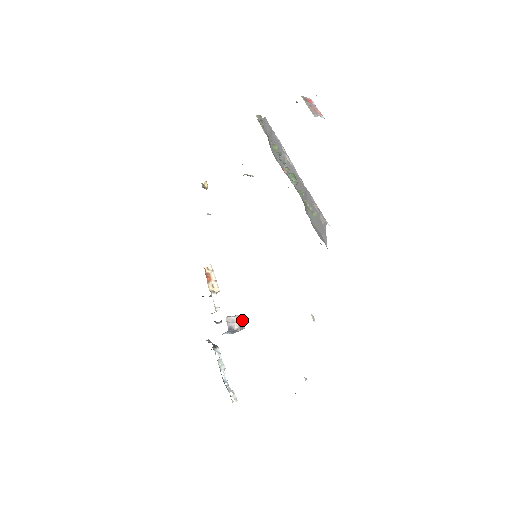
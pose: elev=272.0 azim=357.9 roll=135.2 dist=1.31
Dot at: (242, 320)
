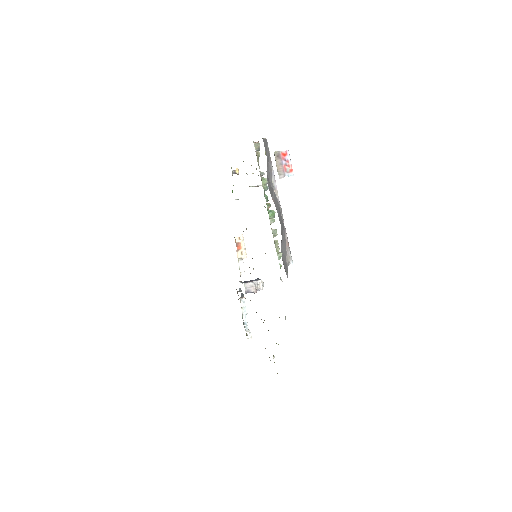
Dot at: (260, 284)
